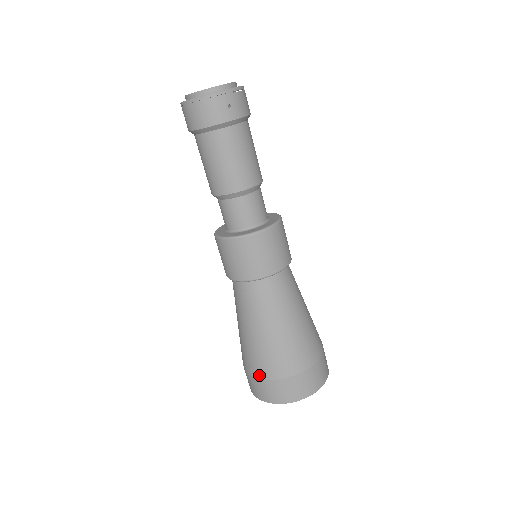
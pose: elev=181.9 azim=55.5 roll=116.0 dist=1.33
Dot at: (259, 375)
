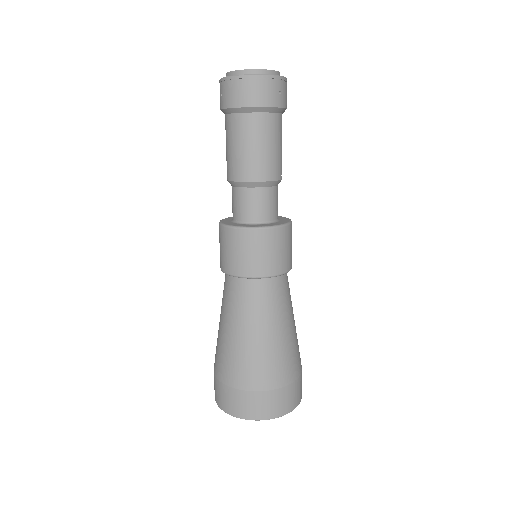
Dot at: (247, 387)
